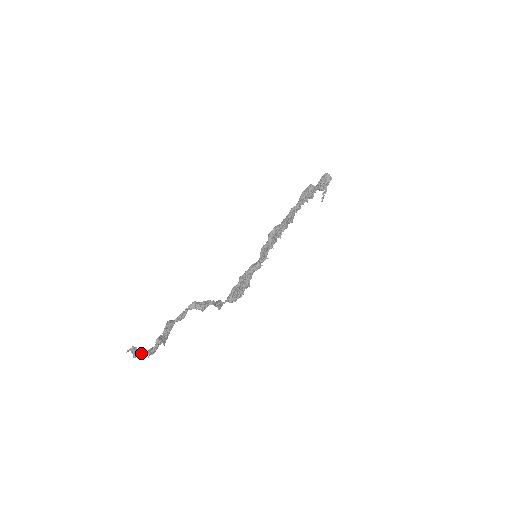
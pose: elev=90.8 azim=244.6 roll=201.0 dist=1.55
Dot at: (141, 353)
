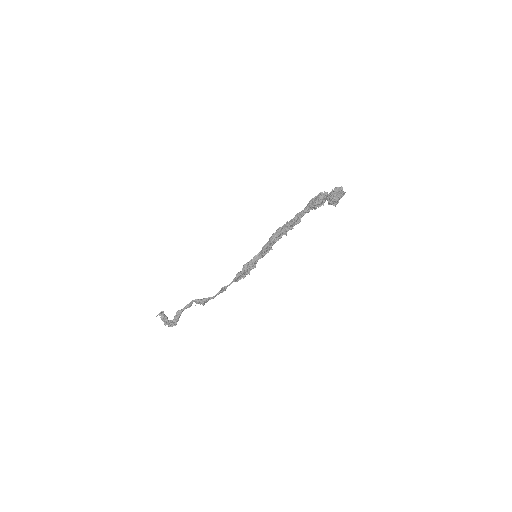
Dot at: (164, 322)
